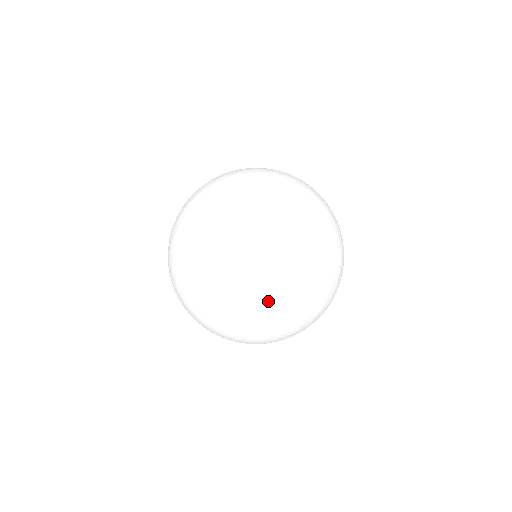
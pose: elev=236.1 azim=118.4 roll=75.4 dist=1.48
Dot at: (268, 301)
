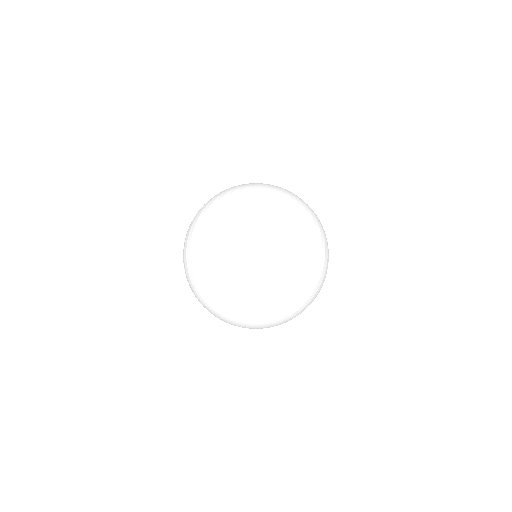
Dot at: (273, 251)
